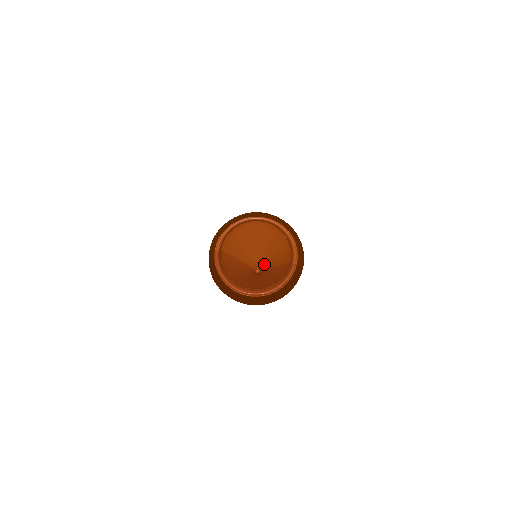
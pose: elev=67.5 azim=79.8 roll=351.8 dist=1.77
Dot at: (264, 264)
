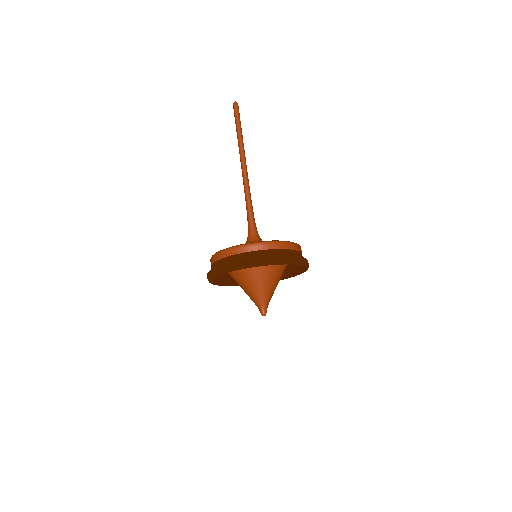
Dot at: (267, 300)
